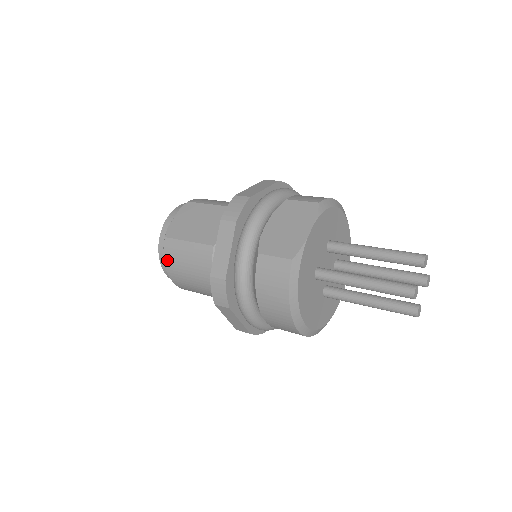
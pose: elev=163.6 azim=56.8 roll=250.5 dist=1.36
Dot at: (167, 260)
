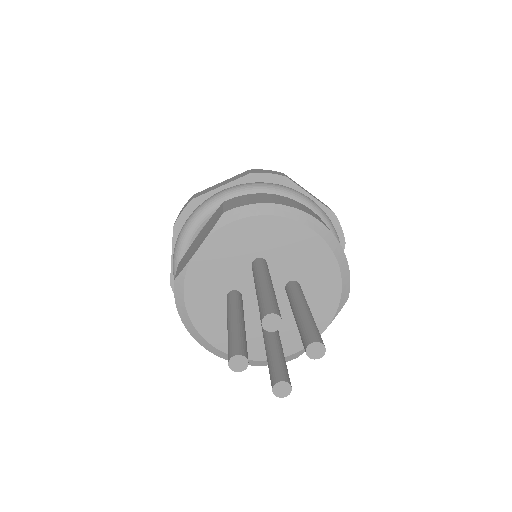
Dot at: occluded
